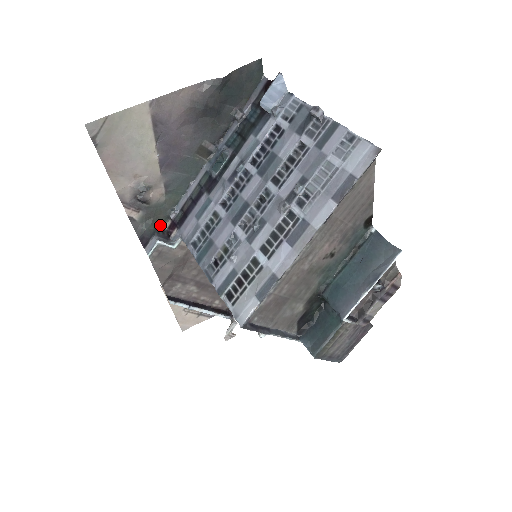
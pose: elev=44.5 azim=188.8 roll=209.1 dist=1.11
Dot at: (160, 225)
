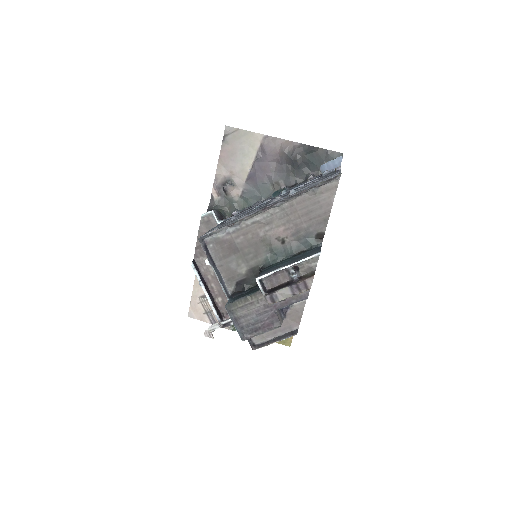
Dot at: (224, 214)
